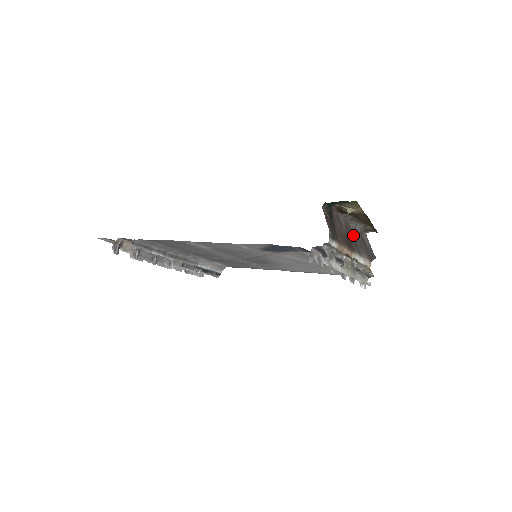
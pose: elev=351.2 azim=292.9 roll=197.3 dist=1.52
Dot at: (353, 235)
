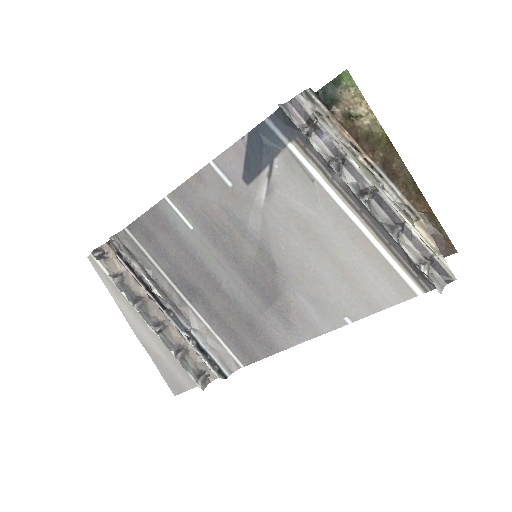
Dot at: occluded
